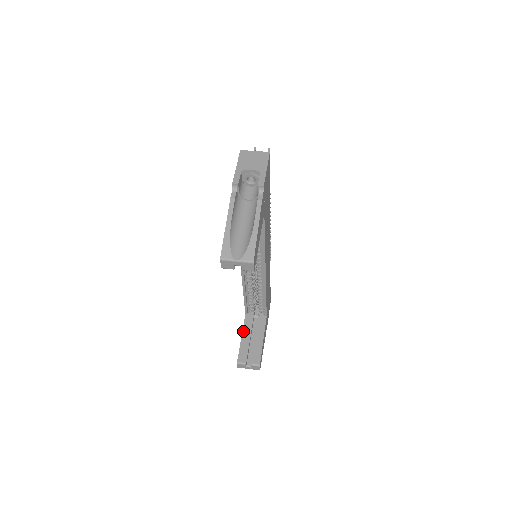
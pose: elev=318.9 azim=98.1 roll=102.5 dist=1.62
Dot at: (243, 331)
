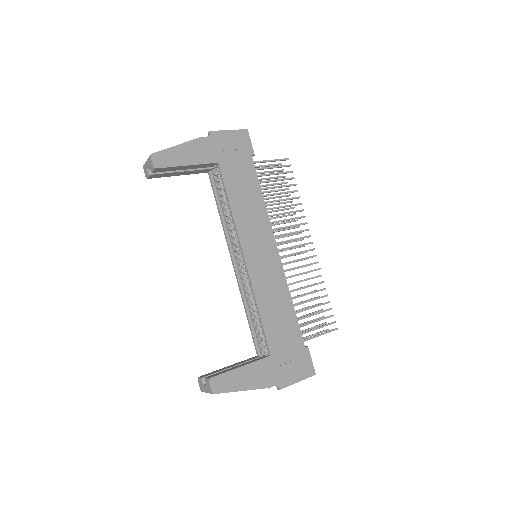
Dot at: (237, 363)
